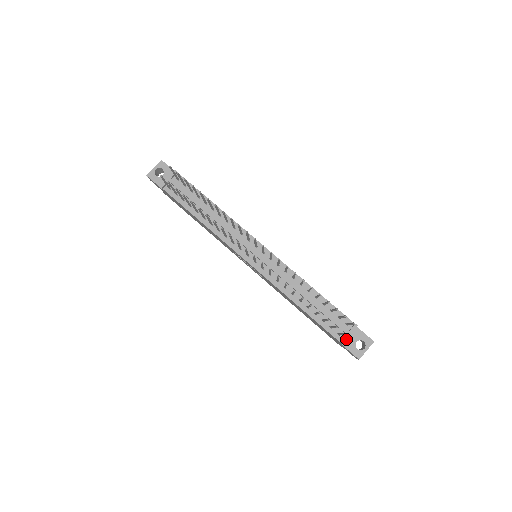
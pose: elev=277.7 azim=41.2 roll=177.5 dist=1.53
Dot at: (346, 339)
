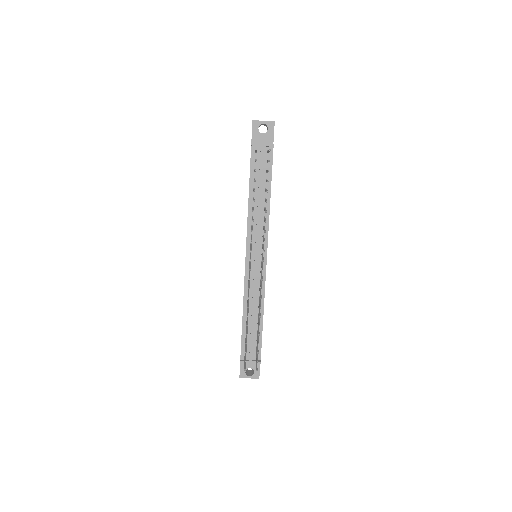
Dot at: occluded
